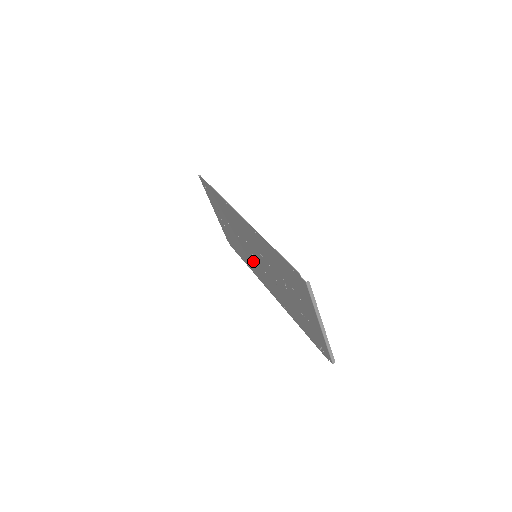
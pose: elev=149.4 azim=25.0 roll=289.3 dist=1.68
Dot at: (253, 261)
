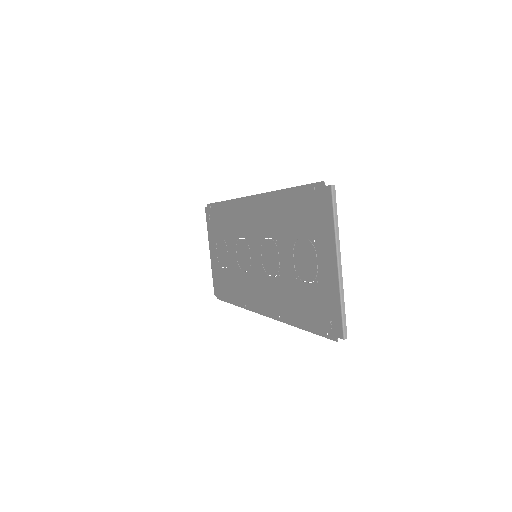
Dot at: (248, 276)
